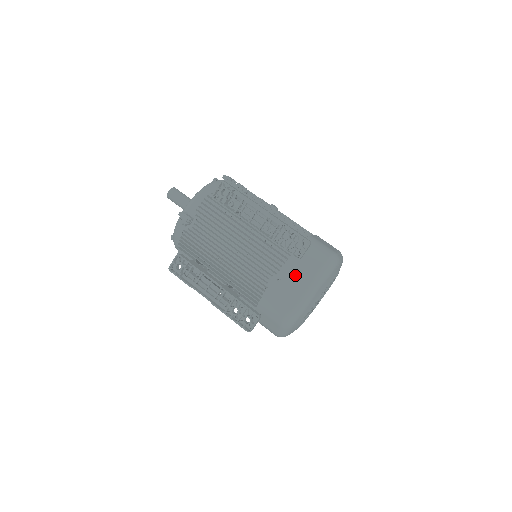
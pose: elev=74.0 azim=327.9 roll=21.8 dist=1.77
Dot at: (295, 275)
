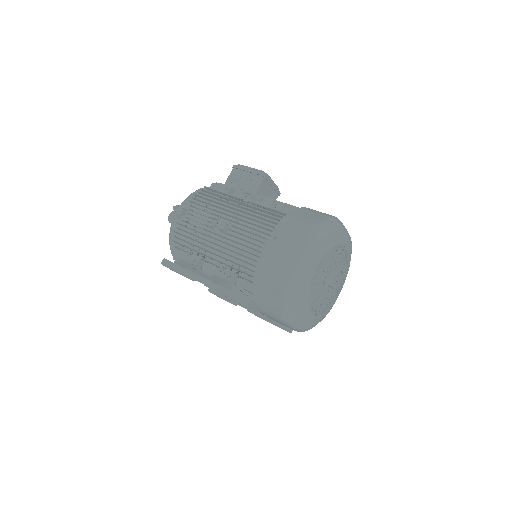
Dot at: (268, 315)
